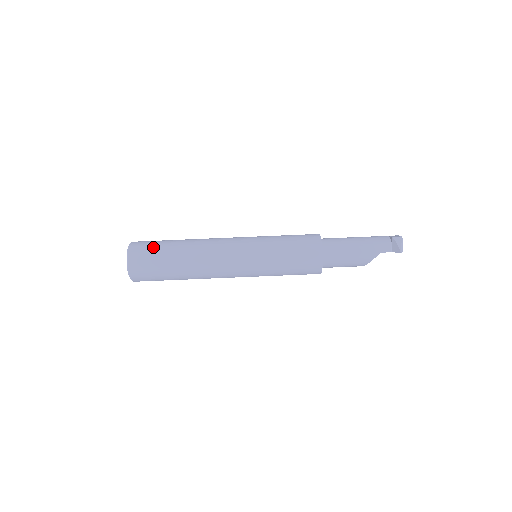
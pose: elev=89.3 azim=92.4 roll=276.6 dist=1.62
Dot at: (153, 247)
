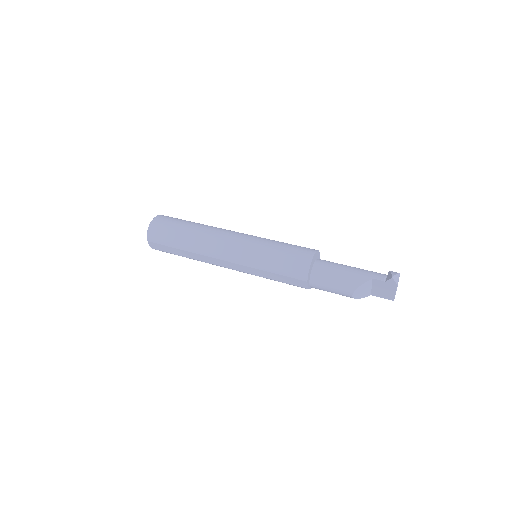
Dot at: occluded
